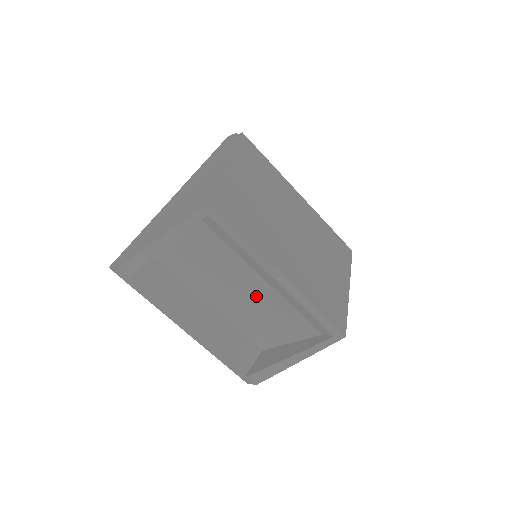
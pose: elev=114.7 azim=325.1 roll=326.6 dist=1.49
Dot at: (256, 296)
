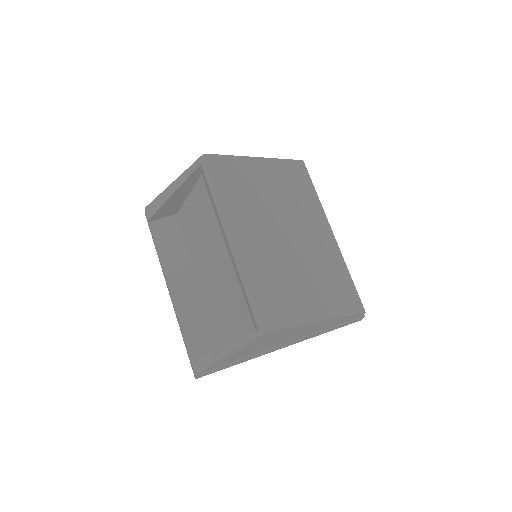
Dot at: (222, 271)
